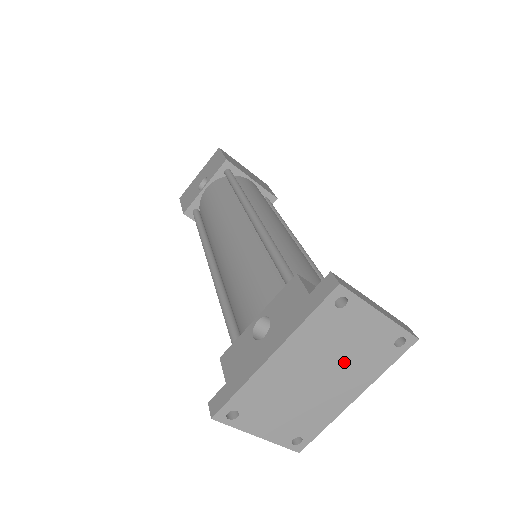
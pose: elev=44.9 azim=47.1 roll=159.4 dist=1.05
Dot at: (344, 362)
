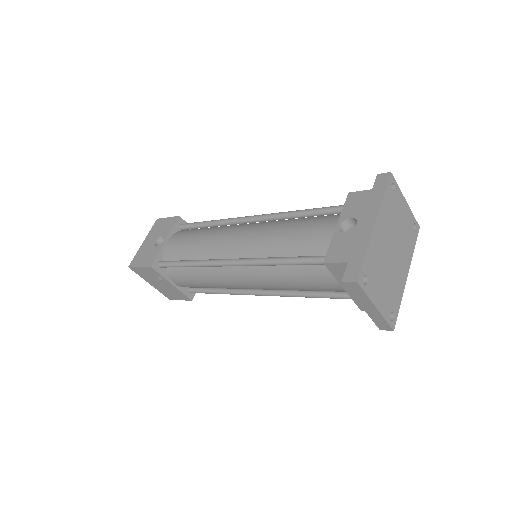
Dot at: (400, 239)
